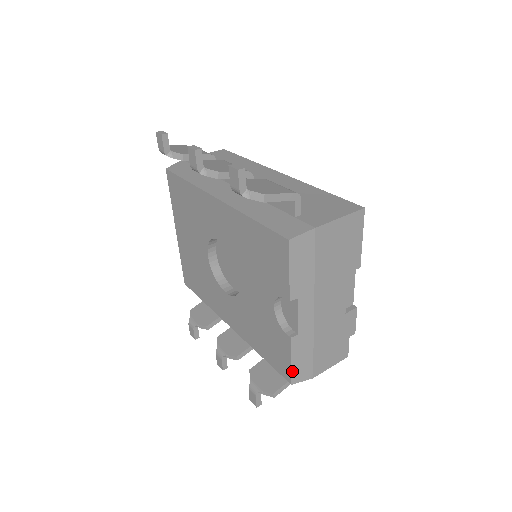
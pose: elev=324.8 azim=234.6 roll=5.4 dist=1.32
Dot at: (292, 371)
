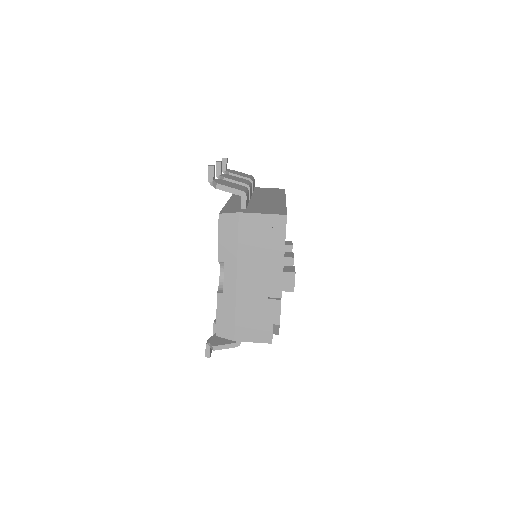
Dot at: (217, 323)
